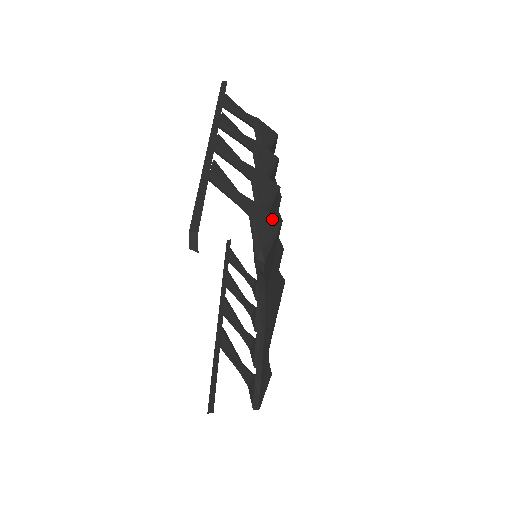
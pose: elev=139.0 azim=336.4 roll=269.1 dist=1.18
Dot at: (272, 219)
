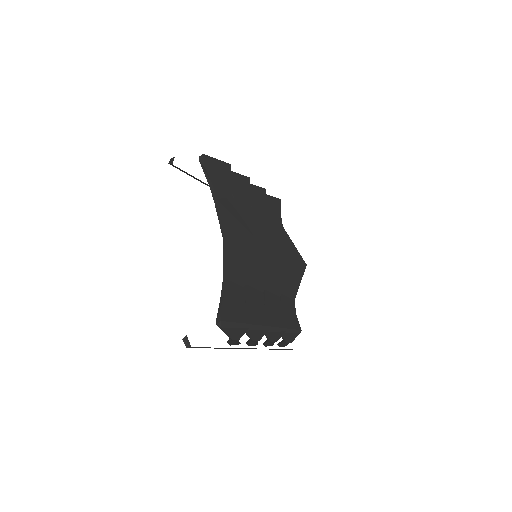
Dot at: occluded
